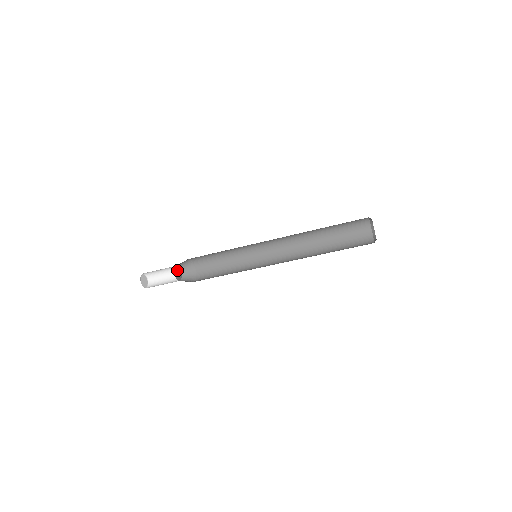
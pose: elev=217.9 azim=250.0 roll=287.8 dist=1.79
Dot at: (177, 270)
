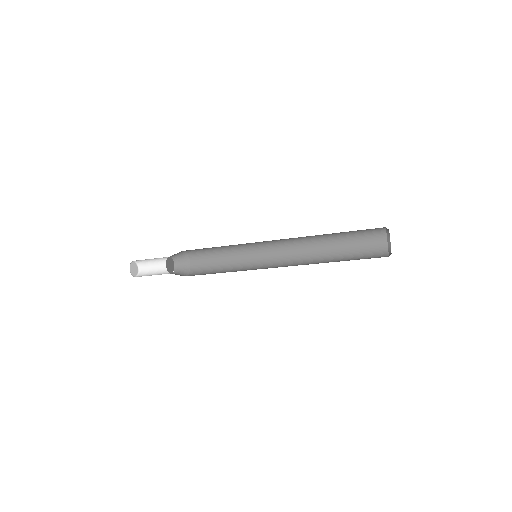
Dot at: (168, 264)
